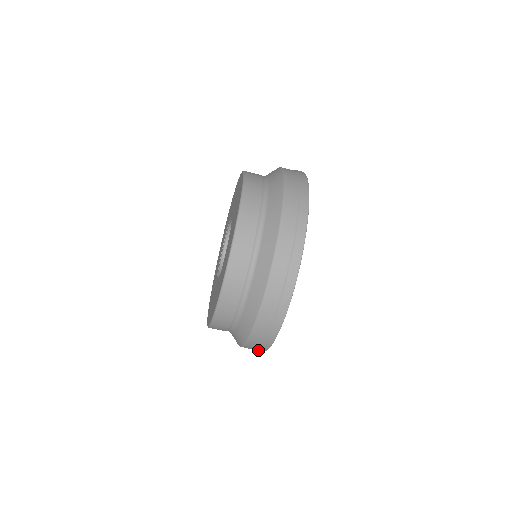
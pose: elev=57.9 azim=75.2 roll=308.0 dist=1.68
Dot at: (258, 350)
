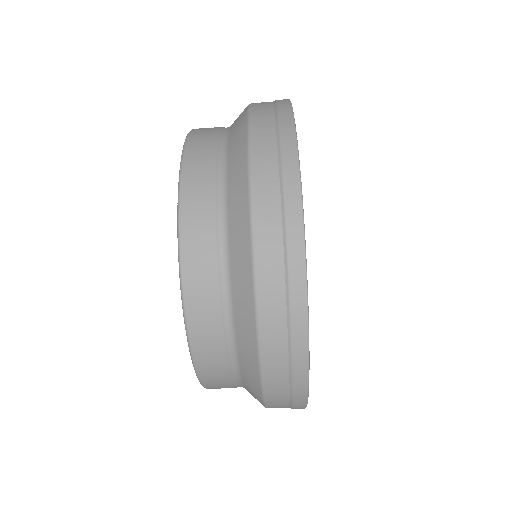
Dot at: occluded
